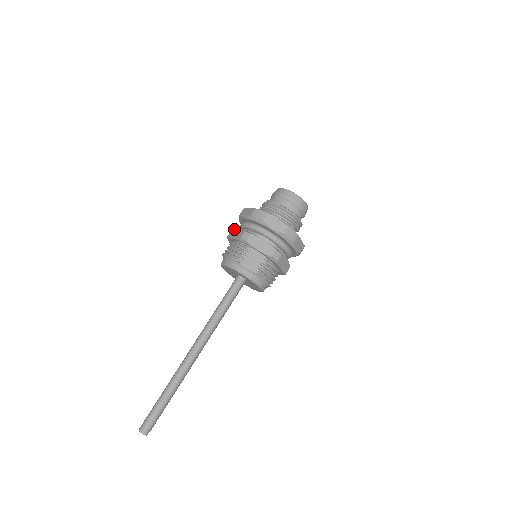
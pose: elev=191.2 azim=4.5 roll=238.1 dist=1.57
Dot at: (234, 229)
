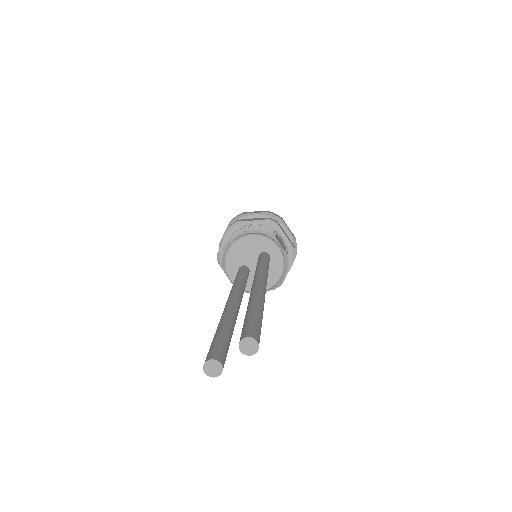
Dot at: (244, 219)
